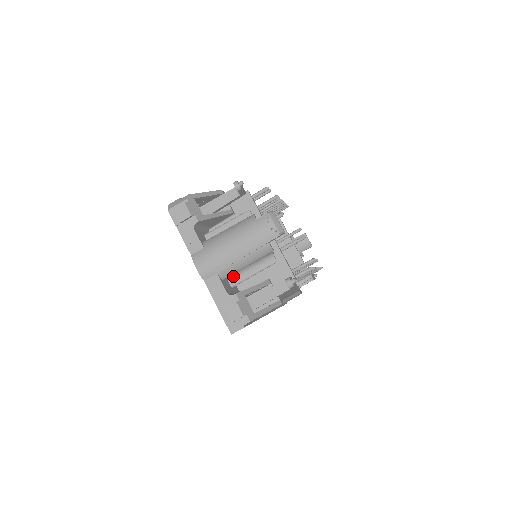
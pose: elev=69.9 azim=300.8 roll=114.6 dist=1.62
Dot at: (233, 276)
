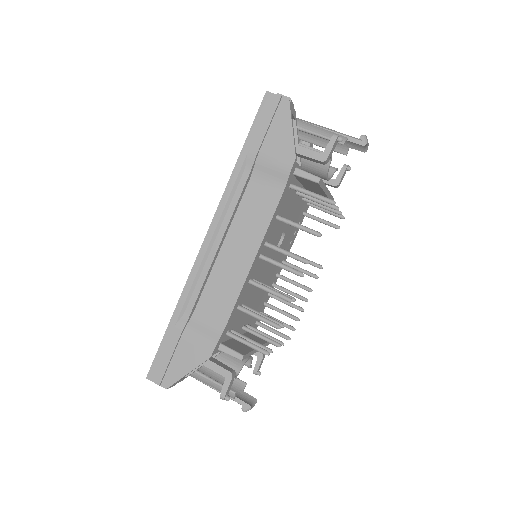
Dot at: occluded
